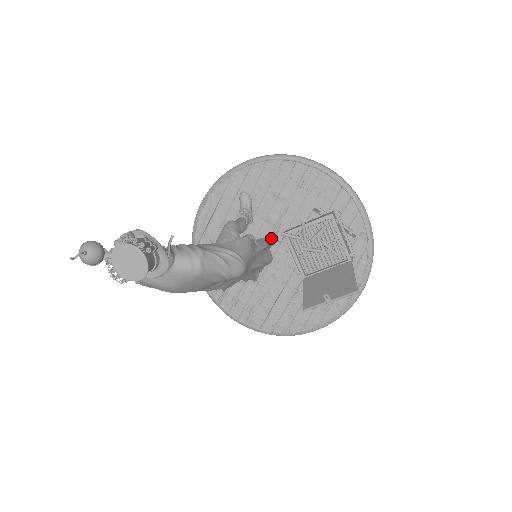
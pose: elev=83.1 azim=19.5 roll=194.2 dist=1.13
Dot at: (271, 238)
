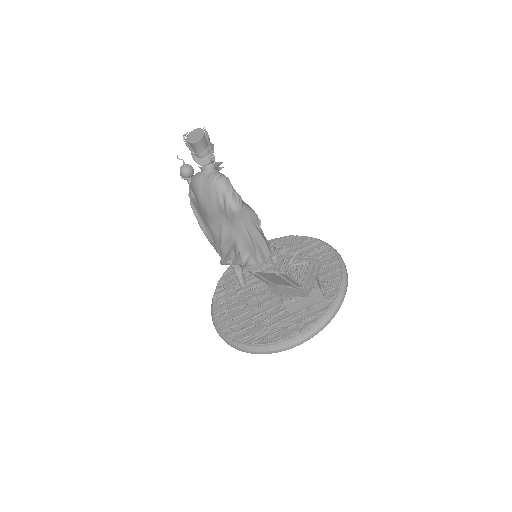
Dot at: occluded
